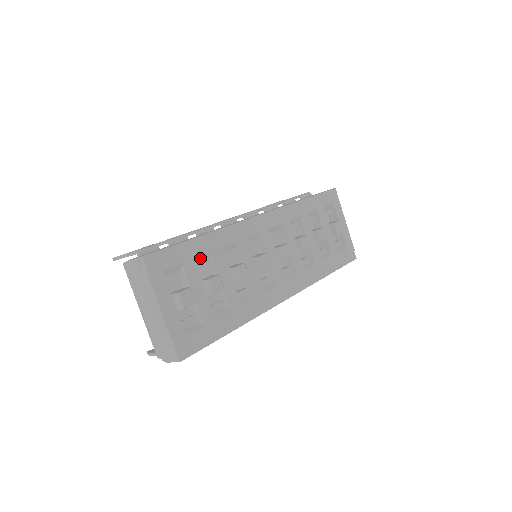
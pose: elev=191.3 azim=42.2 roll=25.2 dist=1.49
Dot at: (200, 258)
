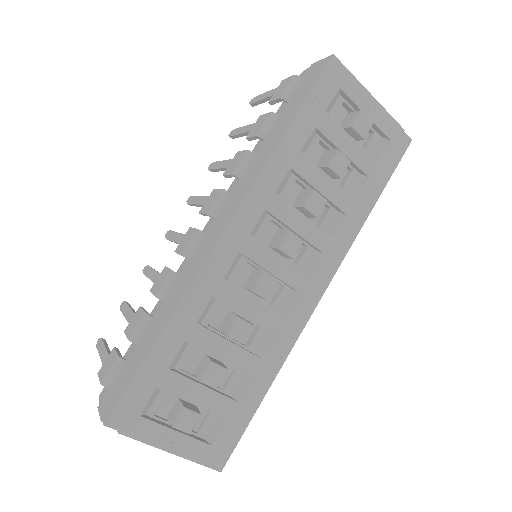
Dot at: (176, 357)
